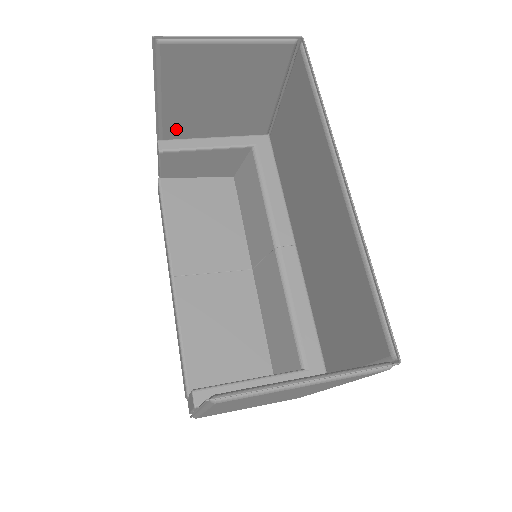
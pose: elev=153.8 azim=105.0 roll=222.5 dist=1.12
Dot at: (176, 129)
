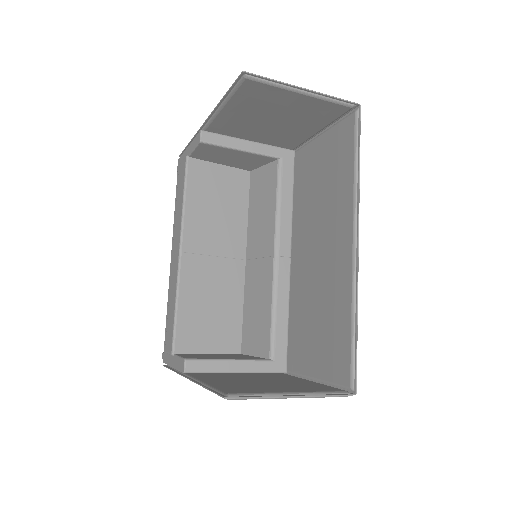
Dot at: (221, 127)
